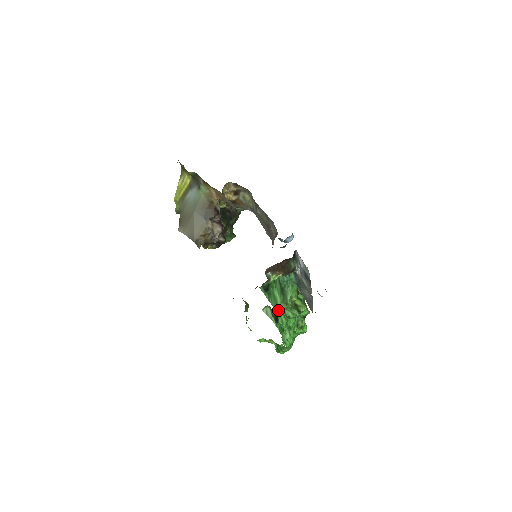
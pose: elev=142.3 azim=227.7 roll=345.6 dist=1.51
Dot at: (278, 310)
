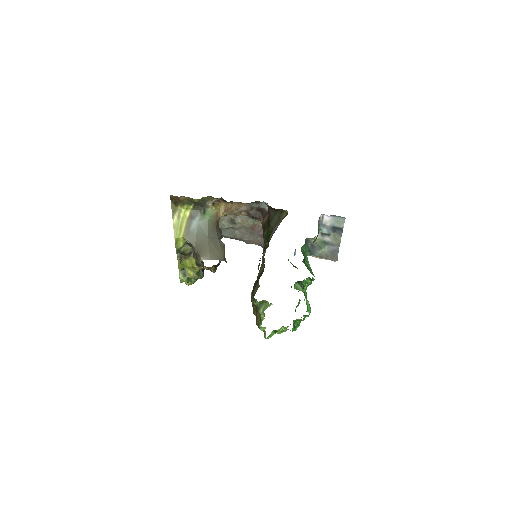
Dot at: (313, 275)
